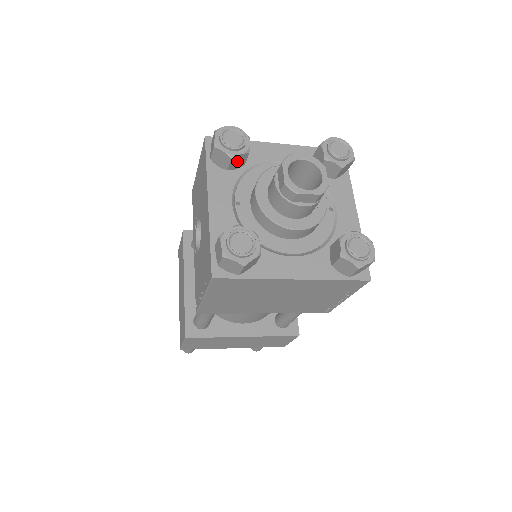
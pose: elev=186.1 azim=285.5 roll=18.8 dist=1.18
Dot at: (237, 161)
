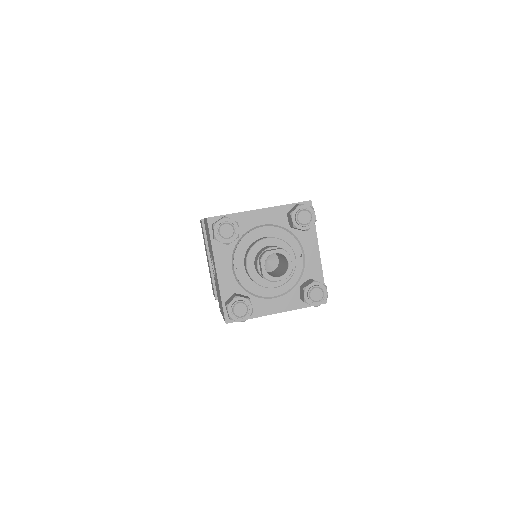
Dot at: occluded
